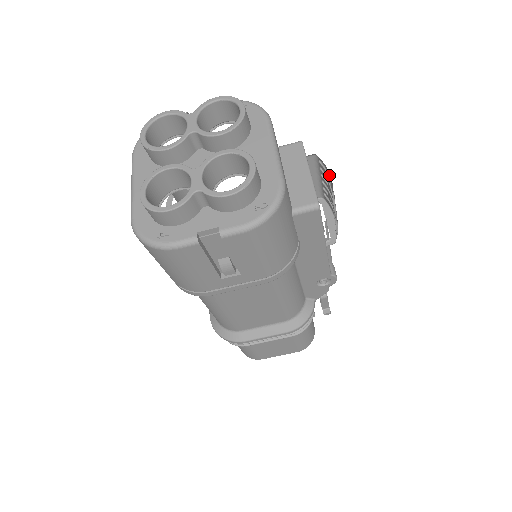
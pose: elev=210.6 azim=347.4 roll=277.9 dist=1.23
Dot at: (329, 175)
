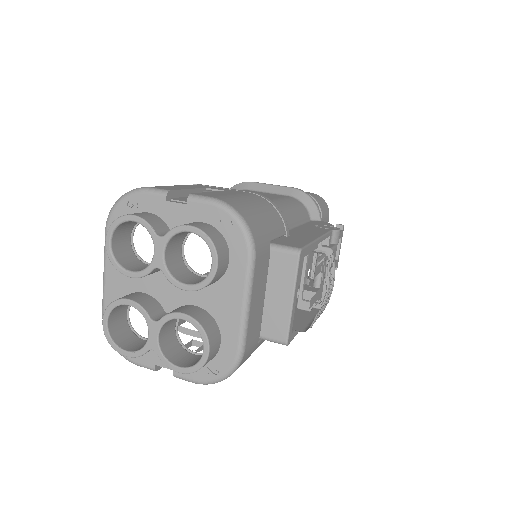
Dot at: occluded
